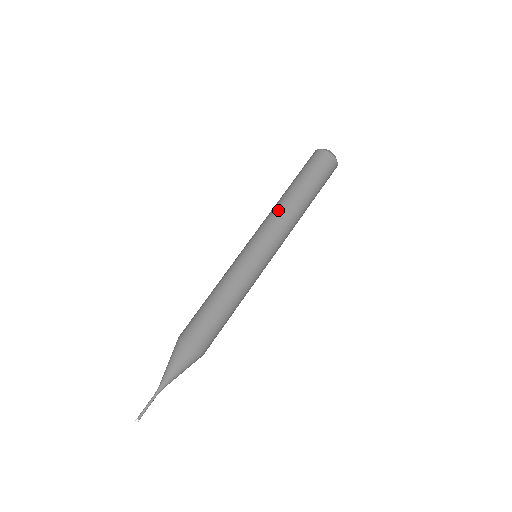
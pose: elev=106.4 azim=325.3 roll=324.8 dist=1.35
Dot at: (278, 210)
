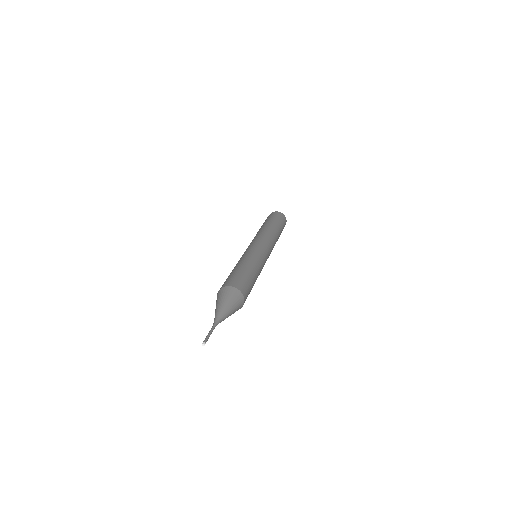
Dot at: (259, 232)
